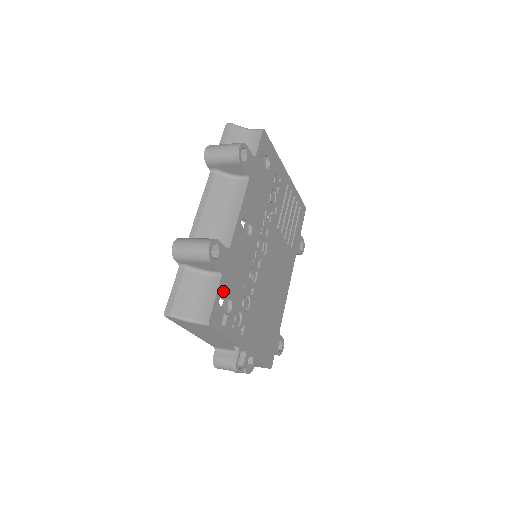
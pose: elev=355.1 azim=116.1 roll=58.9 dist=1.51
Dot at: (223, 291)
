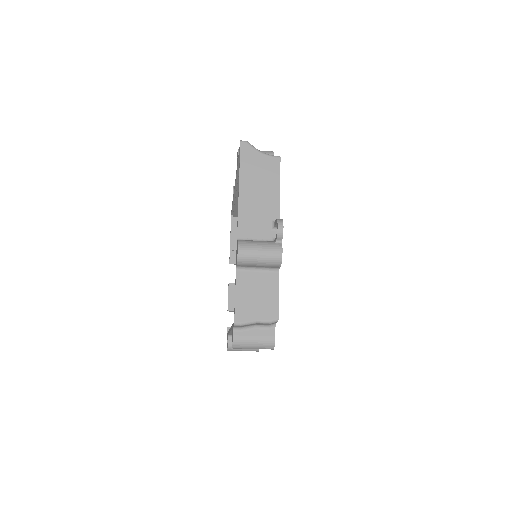
Dot at: occluded
